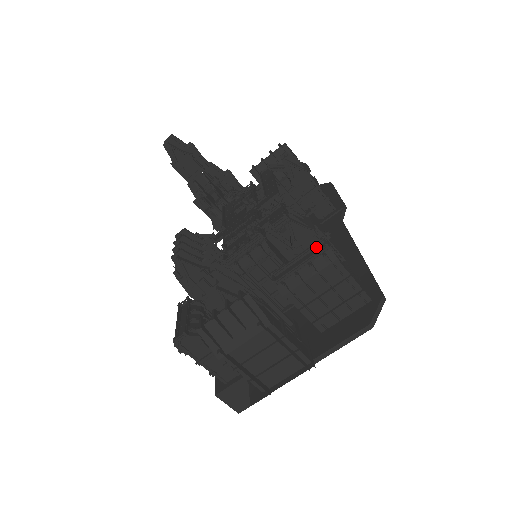
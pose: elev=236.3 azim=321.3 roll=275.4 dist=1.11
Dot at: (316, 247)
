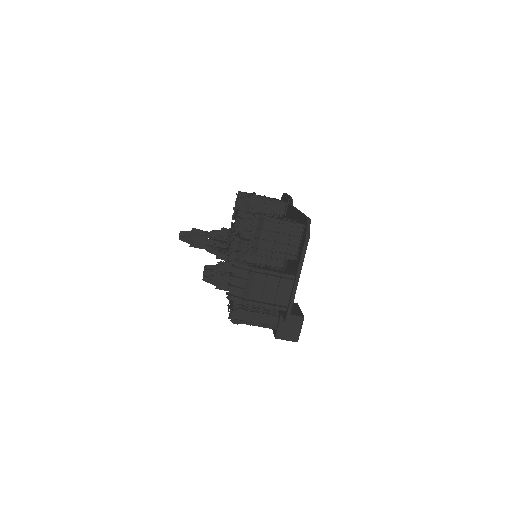
Dot at: occluded
